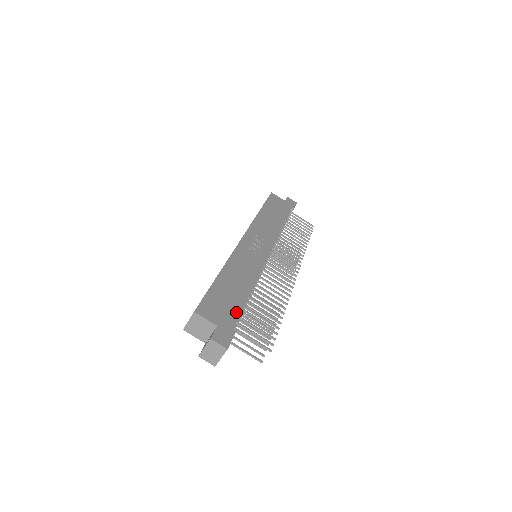
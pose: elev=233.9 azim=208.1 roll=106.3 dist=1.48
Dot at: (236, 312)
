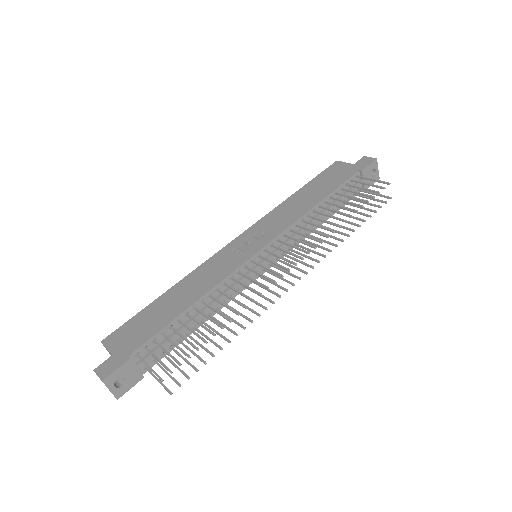
Dot at: (148, 336)
